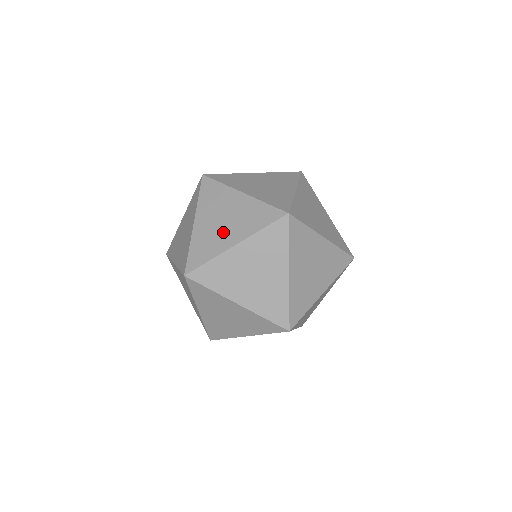
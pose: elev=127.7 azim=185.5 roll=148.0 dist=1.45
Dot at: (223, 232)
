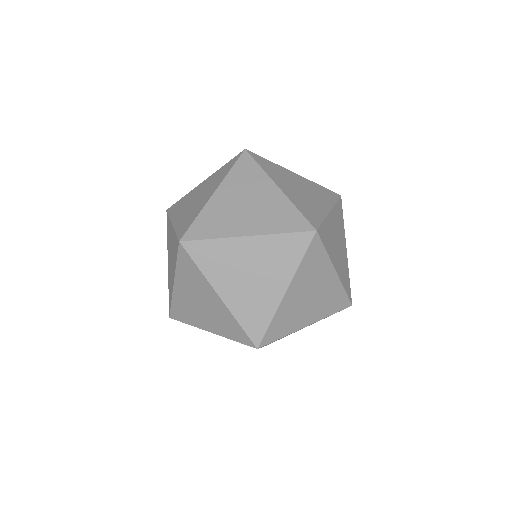
Dot at: occluded
